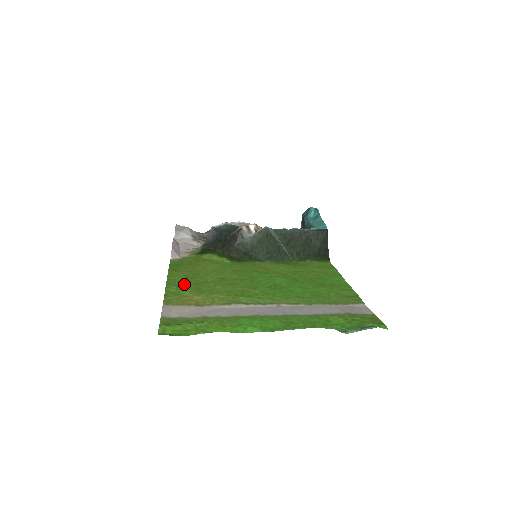
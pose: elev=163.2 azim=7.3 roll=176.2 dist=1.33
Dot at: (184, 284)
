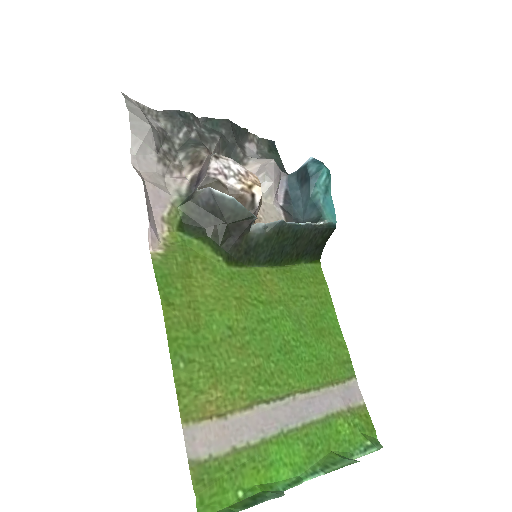
Dot at: (192, 353)
